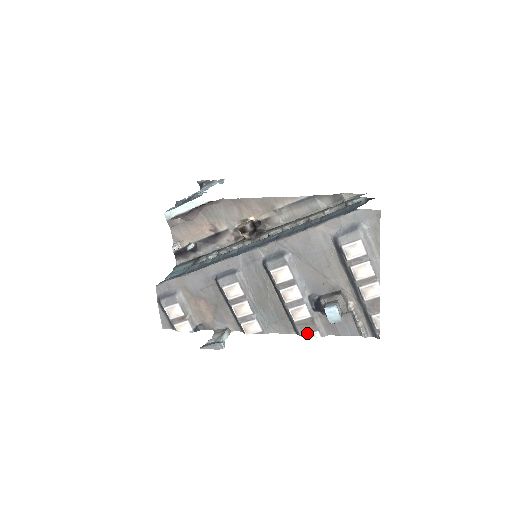
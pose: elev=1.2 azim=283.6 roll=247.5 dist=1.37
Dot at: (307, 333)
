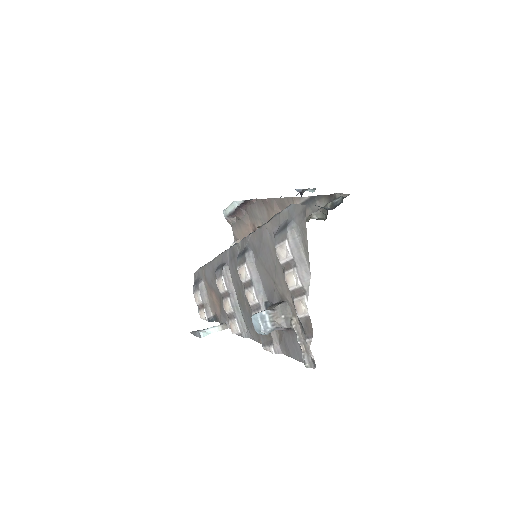
Dot at: (266, 345)
